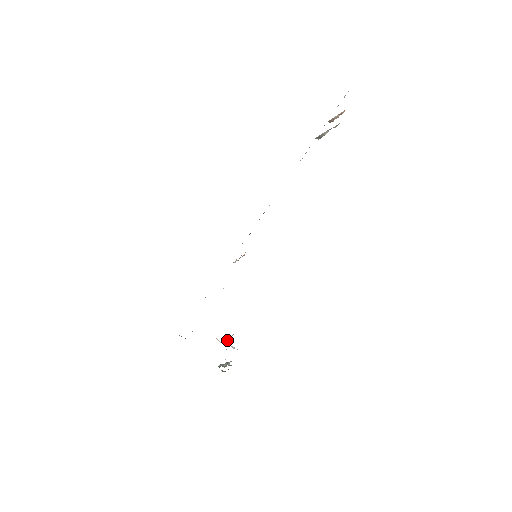
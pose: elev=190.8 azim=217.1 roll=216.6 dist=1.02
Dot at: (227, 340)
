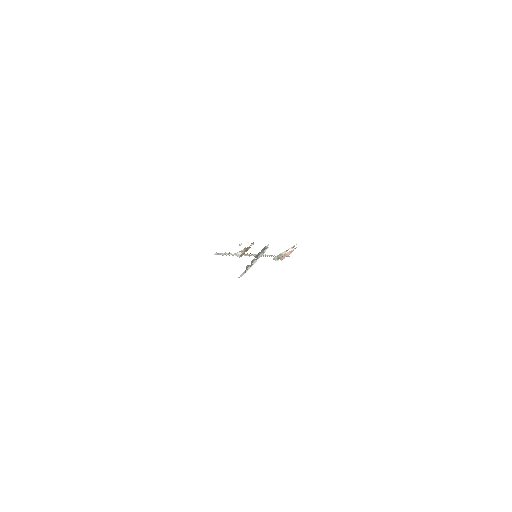
Dot at: occluded
